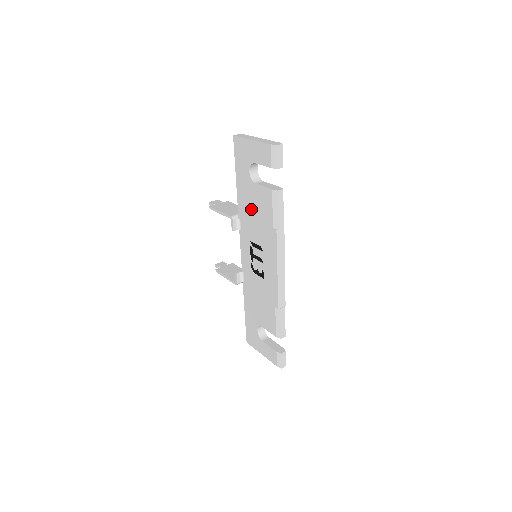
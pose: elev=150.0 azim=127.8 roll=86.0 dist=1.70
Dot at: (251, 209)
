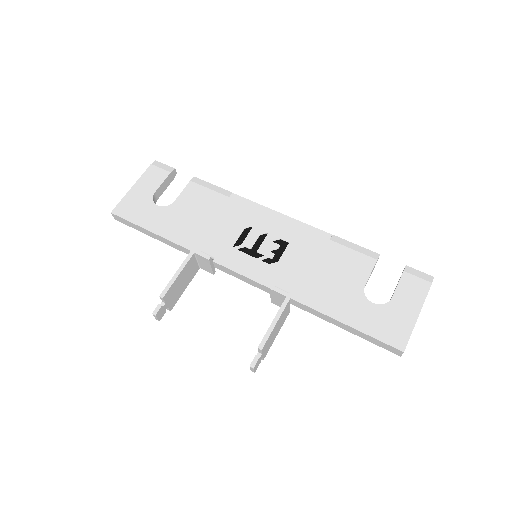
Dot at: (196, 223)
